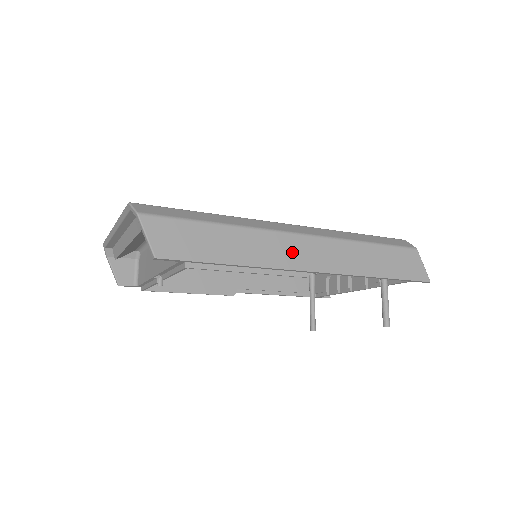
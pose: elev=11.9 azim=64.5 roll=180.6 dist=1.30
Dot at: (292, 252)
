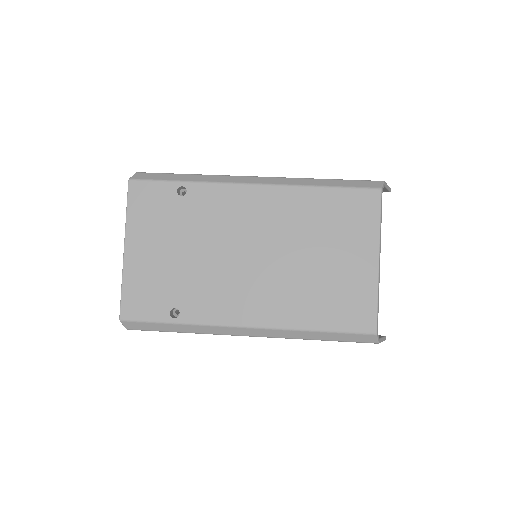
Dot at: occluded
